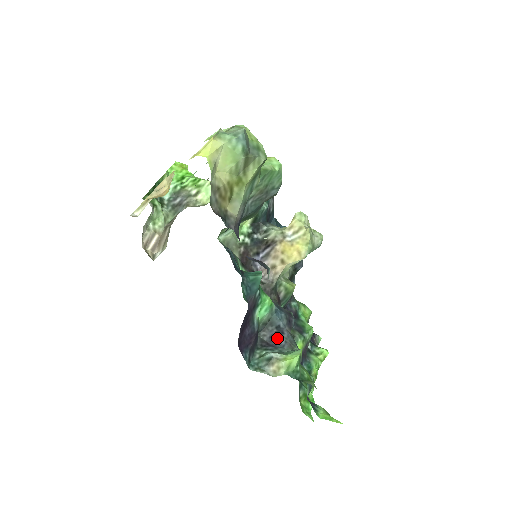
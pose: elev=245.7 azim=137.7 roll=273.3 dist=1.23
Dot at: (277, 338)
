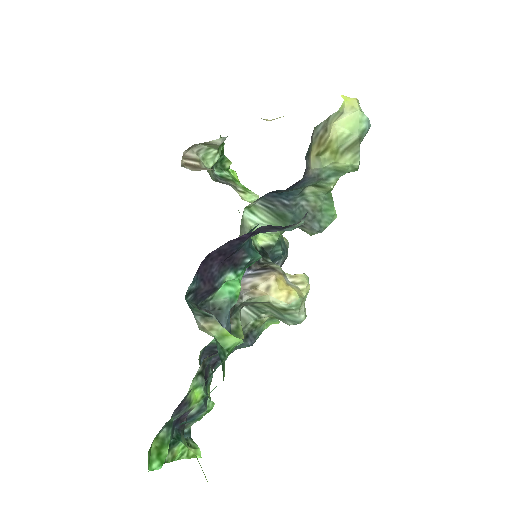
Dot at: occluded
